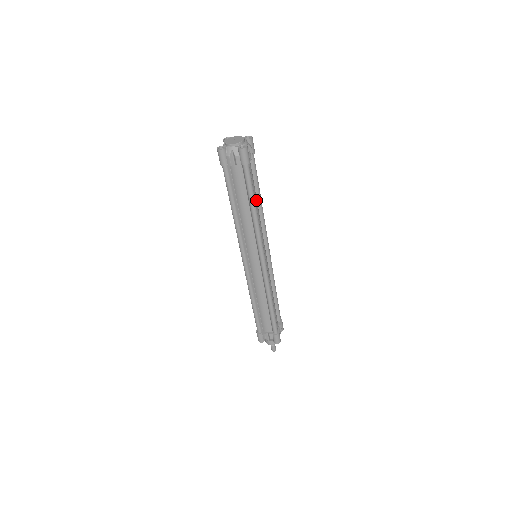
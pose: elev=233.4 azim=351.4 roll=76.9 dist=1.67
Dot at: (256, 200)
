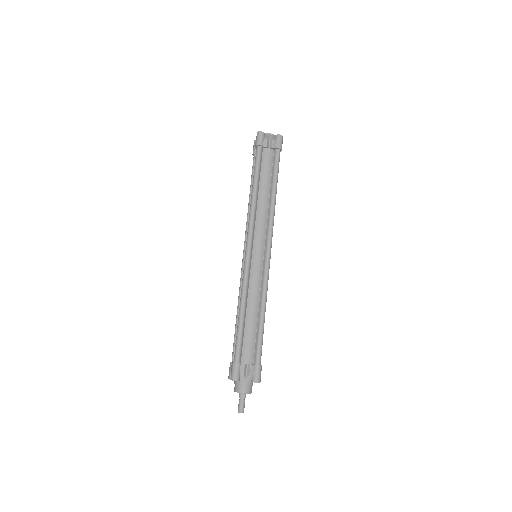
Dot at: occluded
